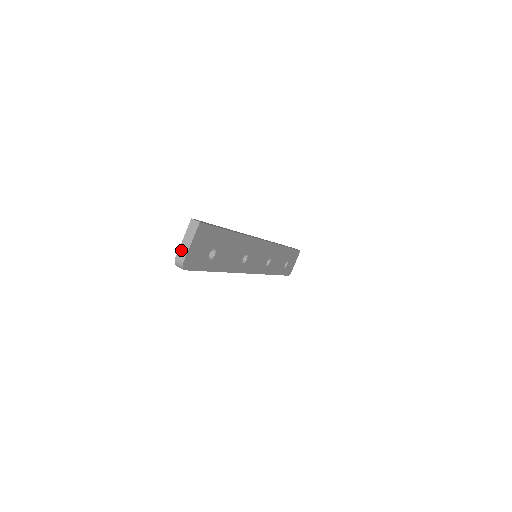
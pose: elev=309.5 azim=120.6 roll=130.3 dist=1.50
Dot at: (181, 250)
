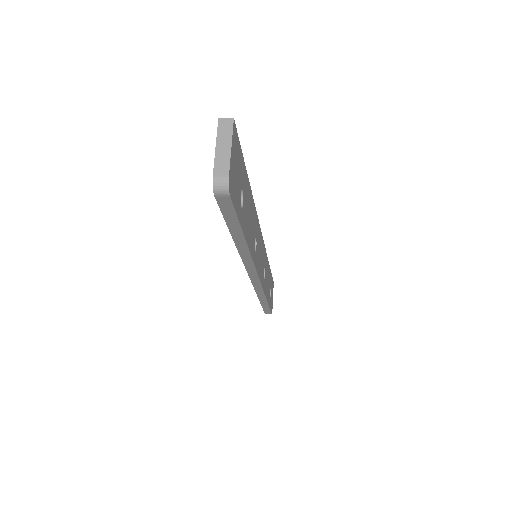
Dot at: (218, 163)
